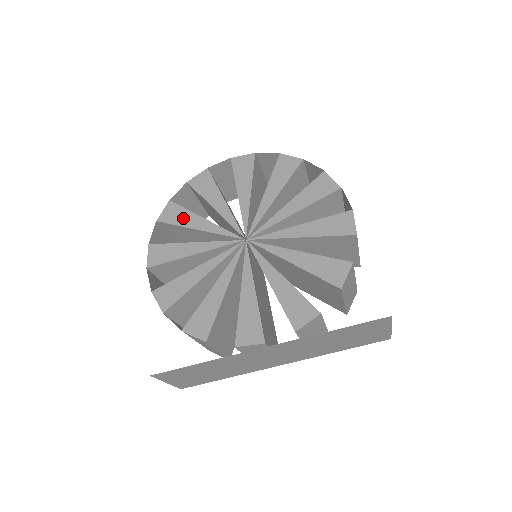
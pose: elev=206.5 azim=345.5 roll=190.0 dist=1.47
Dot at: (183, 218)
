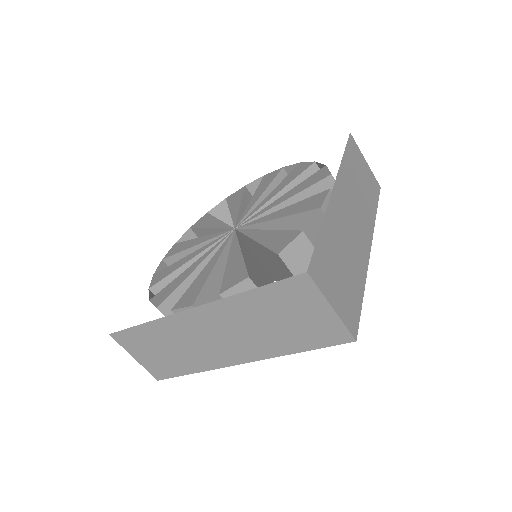
Dot at: (206, 222)
